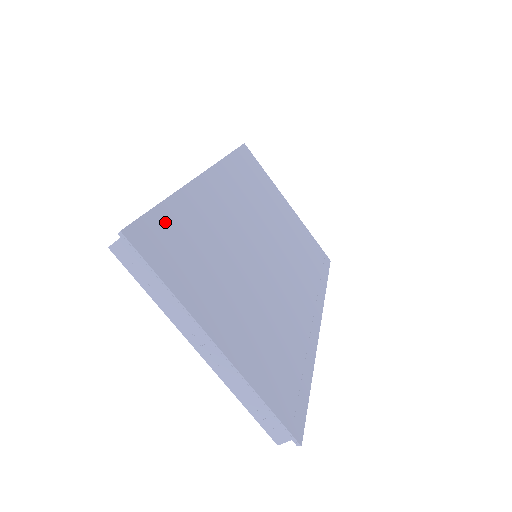
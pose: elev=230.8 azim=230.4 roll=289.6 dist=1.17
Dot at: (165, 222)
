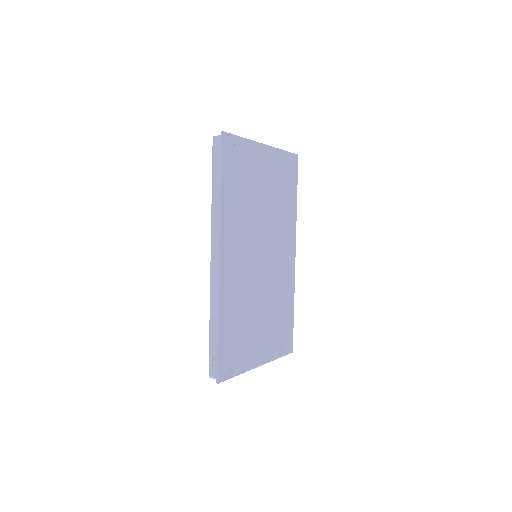
Dot at: (225, 345)
